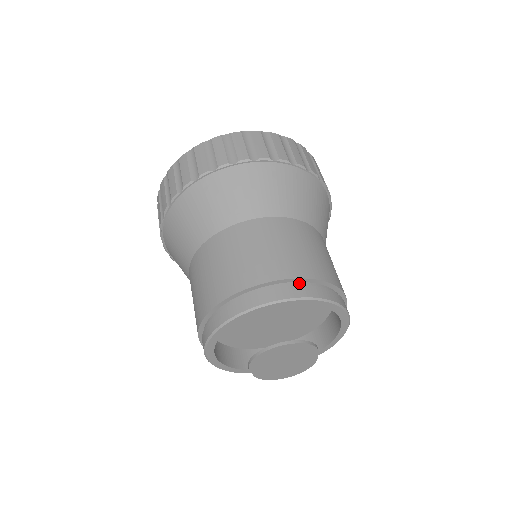
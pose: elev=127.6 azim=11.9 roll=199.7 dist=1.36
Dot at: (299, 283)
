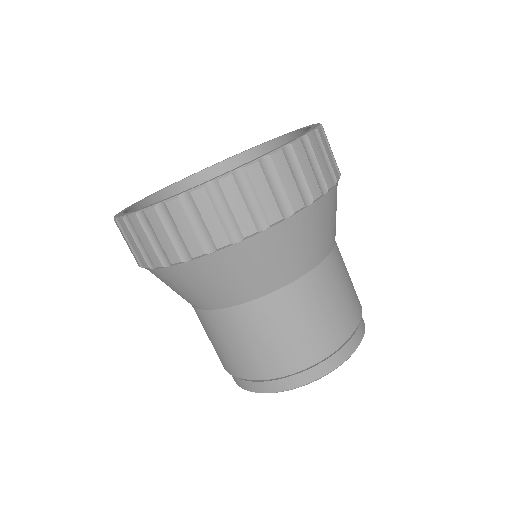
Dot at: occluded
